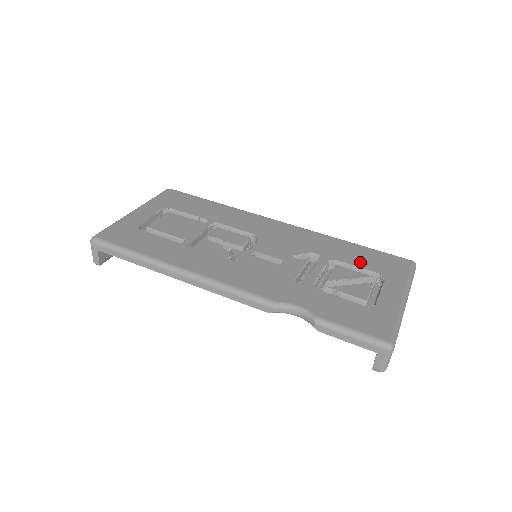
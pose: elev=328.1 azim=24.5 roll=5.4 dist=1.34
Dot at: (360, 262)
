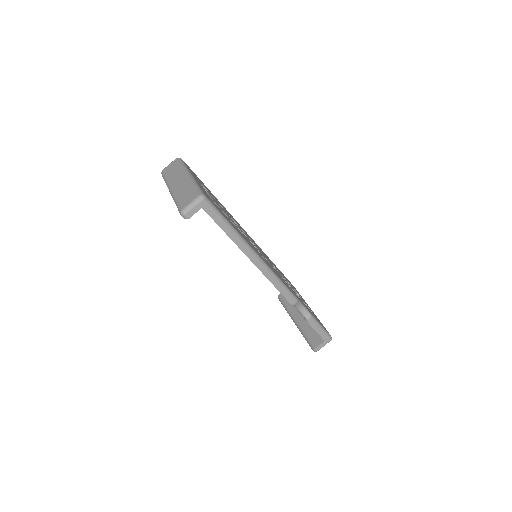
Dot at: occluded
